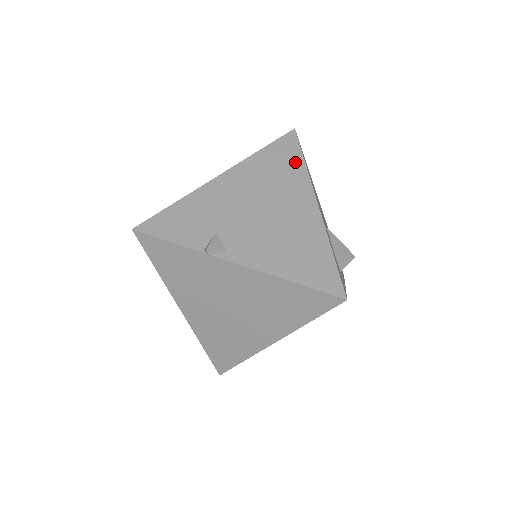
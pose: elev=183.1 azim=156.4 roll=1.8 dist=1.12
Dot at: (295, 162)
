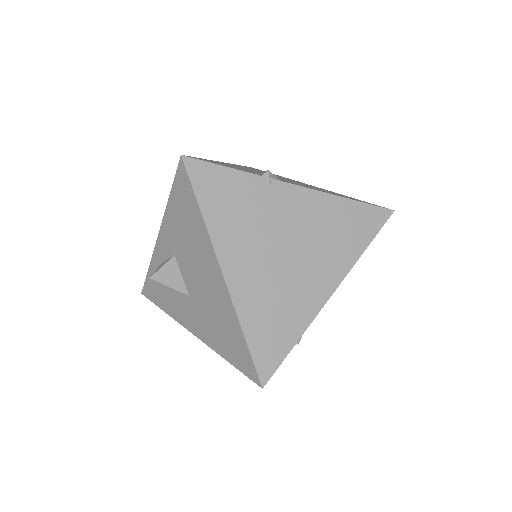
Dot at: occluded
